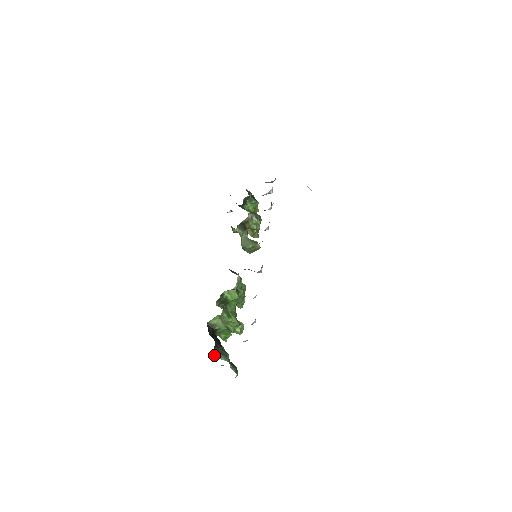
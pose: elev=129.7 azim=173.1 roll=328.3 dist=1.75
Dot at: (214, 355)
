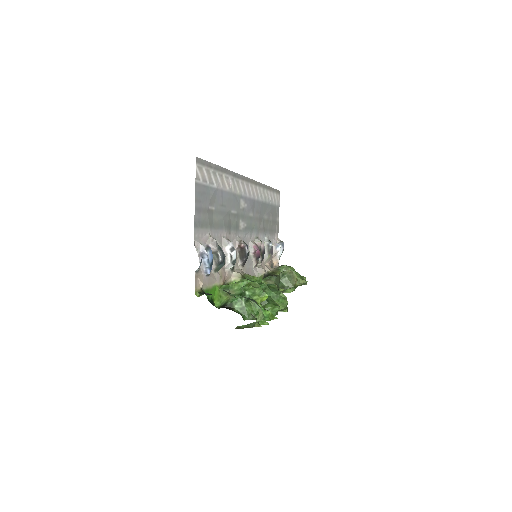
Dot at: (201, 295)
